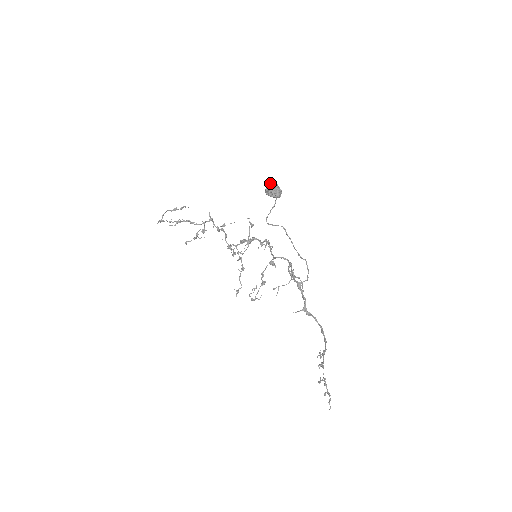
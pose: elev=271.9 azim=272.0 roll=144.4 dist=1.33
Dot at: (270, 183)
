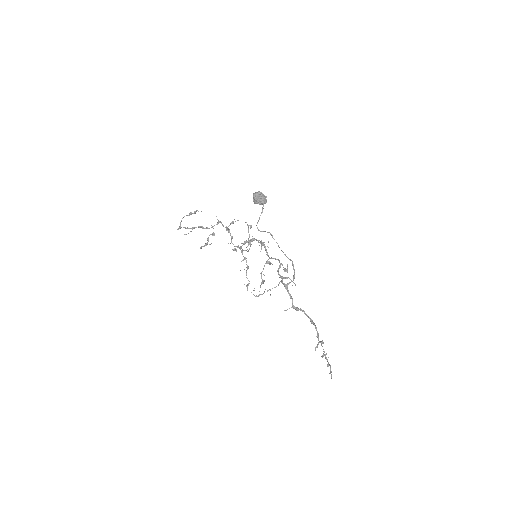
Dot at: (255, 193)
